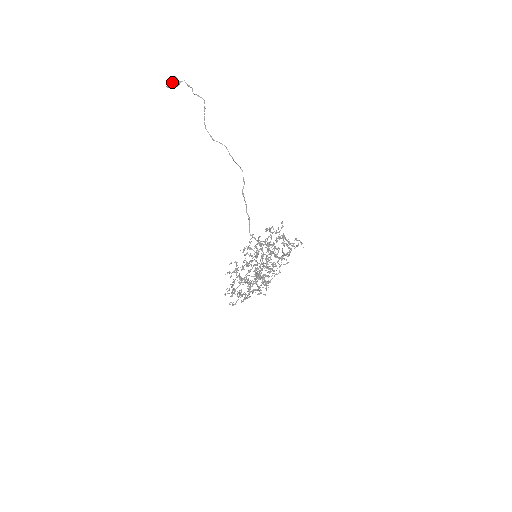
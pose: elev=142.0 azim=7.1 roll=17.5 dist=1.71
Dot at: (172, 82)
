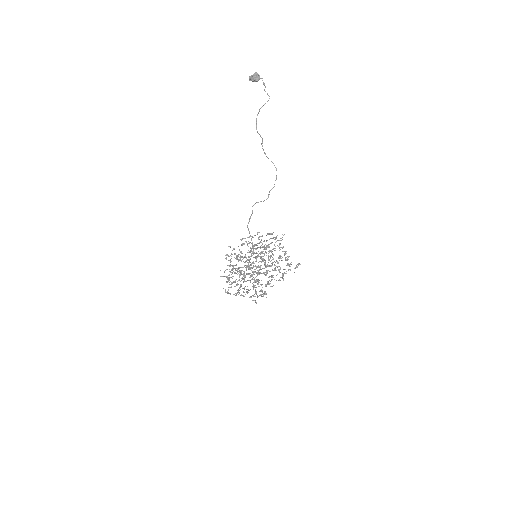
Dot at: (252, 76)
